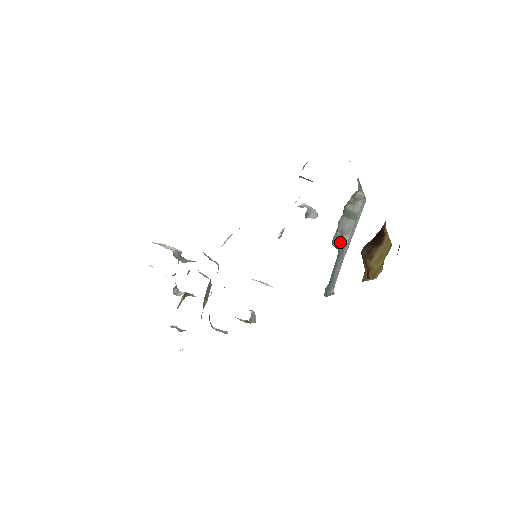
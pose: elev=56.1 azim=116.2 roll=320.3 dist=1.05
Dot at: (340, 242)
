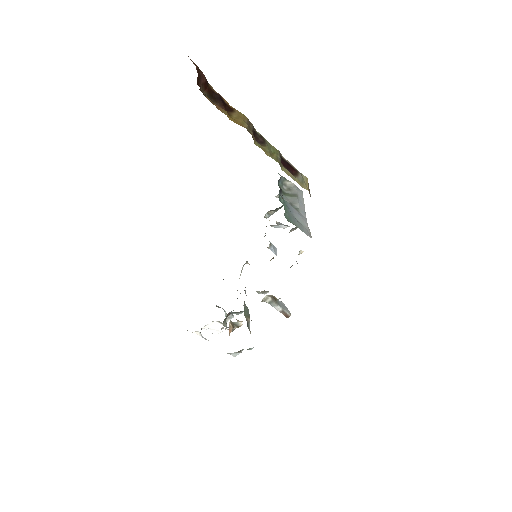
Dot at: occluded
